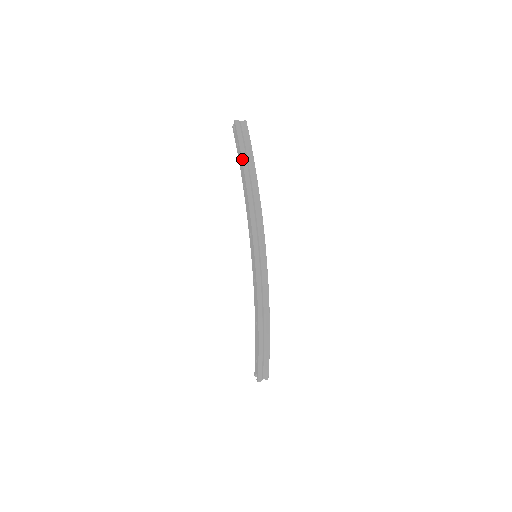
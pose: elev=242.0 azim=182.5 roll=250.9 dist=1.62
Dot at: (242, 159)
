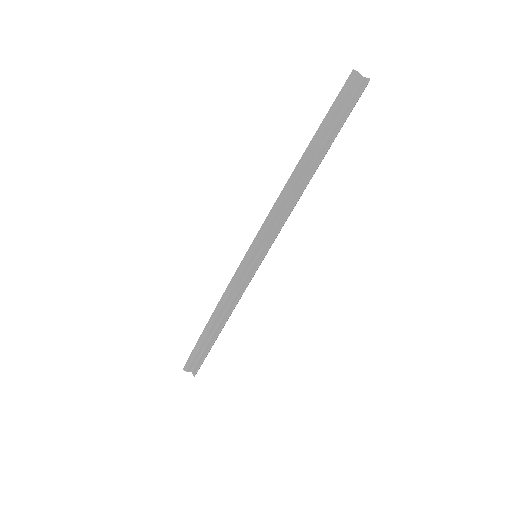
Dot at: (317, 130)
